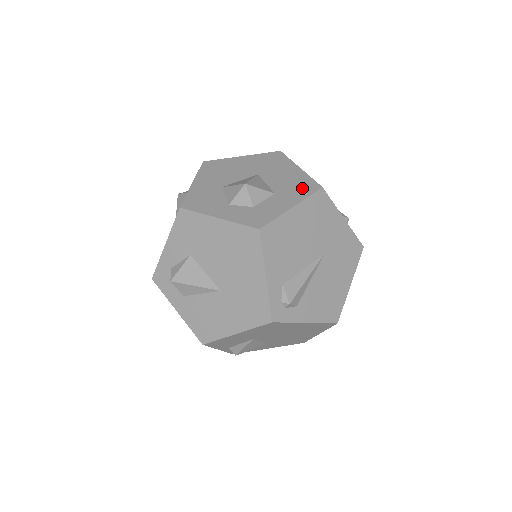
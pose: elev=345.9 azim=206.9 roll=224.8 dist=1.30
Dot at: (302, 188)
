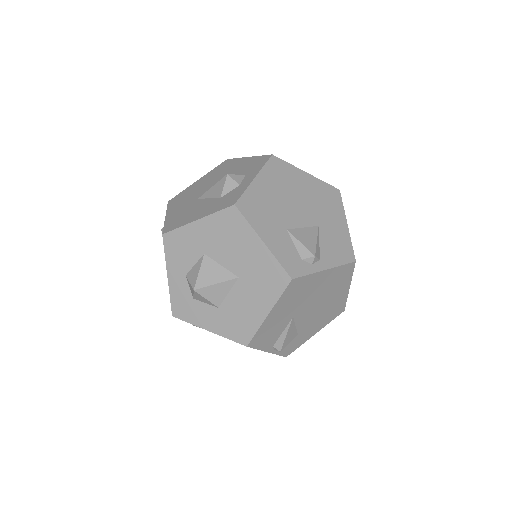
Dot at: (237, 329)
